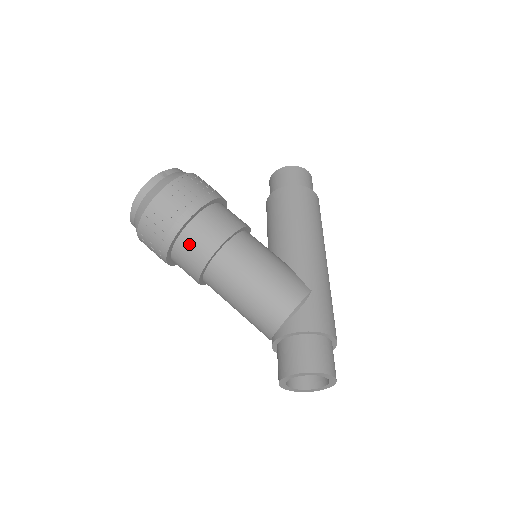
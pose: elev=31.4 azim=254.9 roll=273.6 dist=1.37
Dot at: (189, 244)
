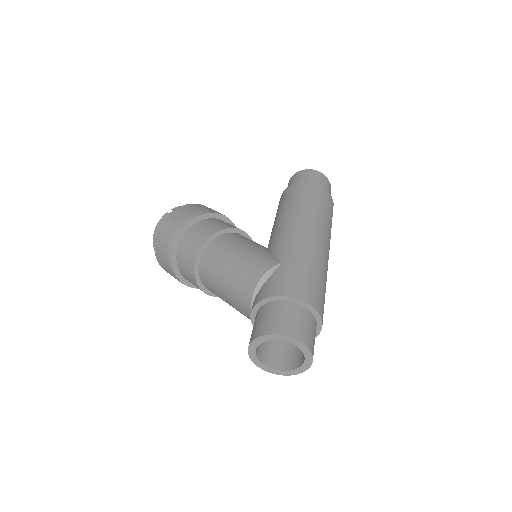
Dot at: (182, 256)
